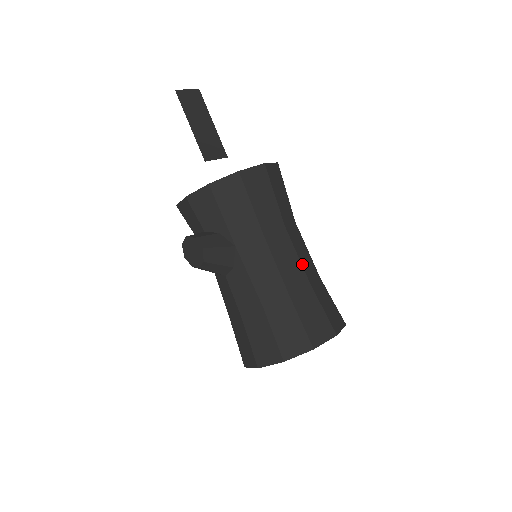
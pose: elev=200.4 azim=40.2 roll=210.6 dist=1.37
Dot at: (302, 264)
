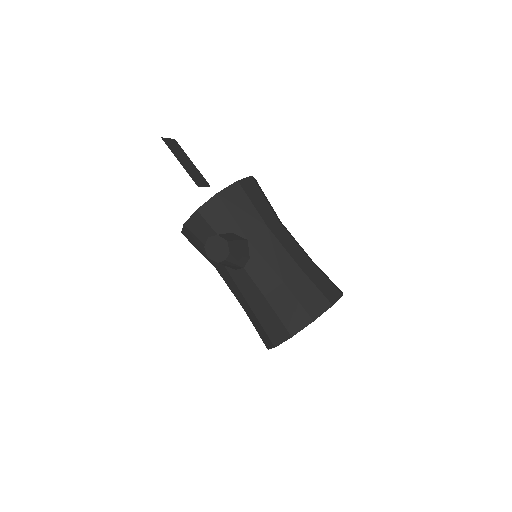
Dot at: (300, 247)
